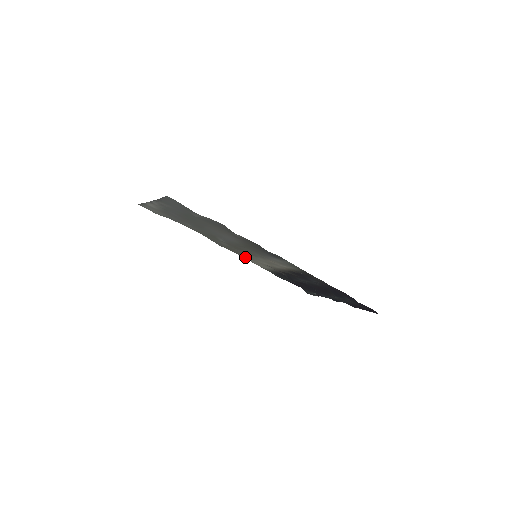
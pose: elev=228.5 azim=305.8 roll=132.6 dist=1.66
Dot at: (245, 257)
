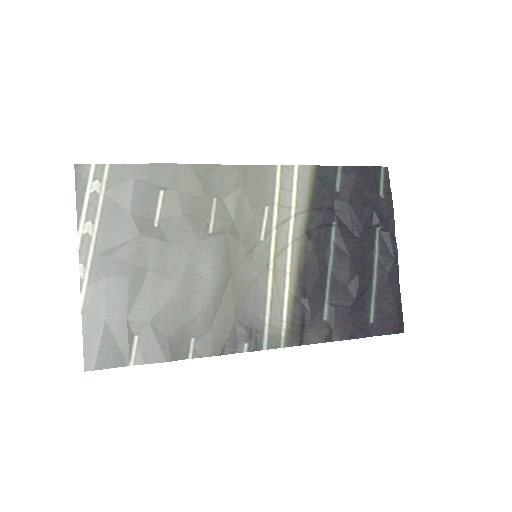
Dot at: (267, 175)
